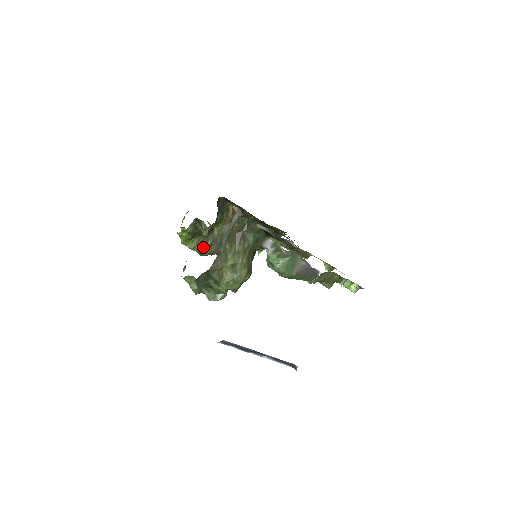
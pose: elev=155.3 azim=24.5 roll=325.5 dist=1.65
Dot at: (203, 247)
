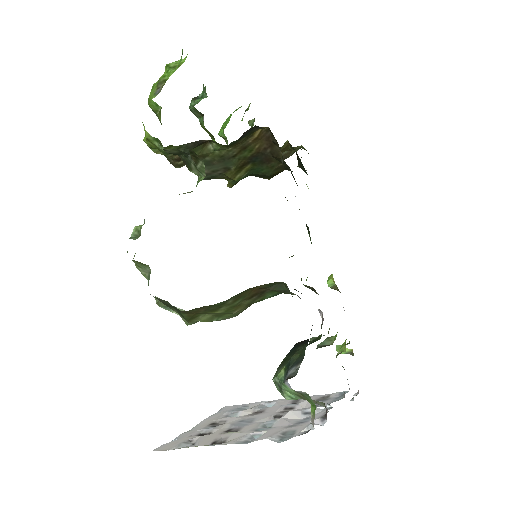
Dot at: (178, 159)
